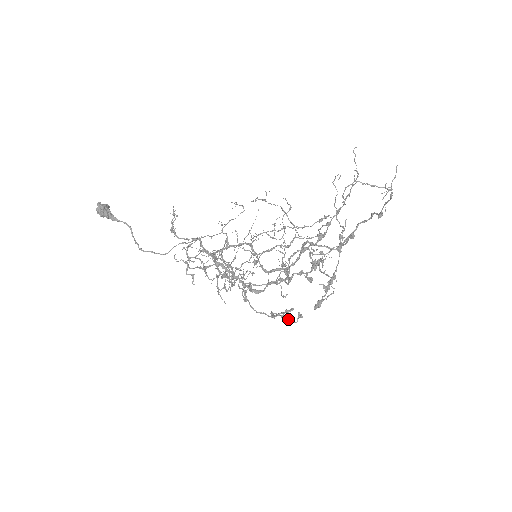
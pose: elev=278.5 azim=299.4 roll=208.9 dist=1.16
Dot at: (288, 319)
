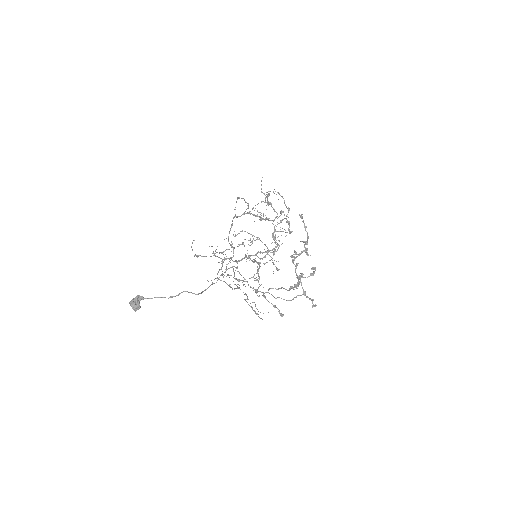
Dot at: (310, 275)
